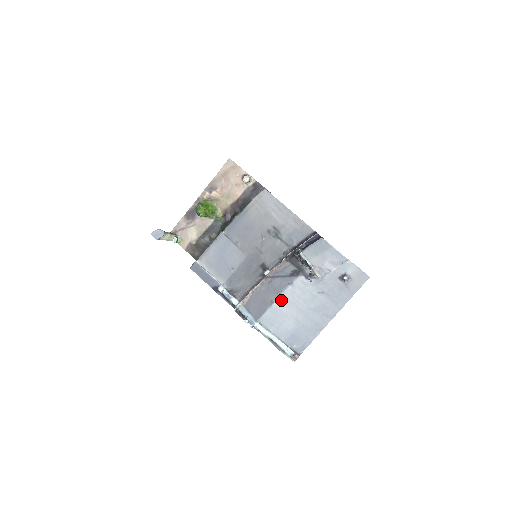
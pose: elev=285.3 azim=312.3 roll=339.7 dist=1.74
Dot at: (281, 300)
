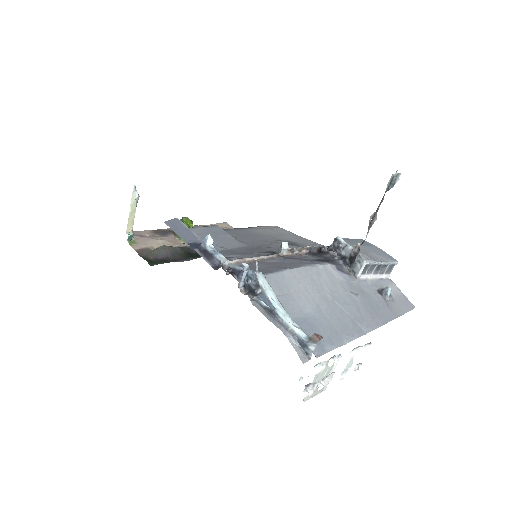
Dot at: (301, 272)
